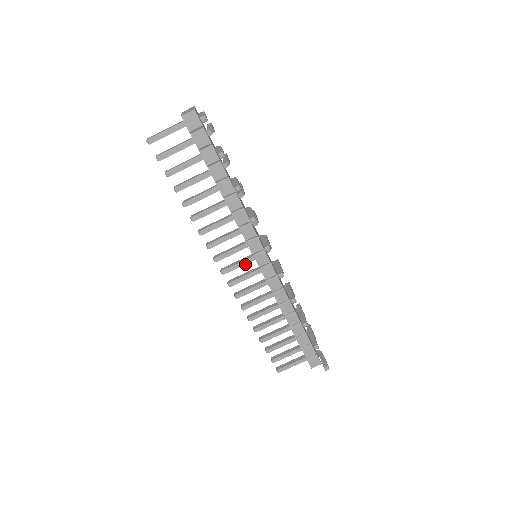
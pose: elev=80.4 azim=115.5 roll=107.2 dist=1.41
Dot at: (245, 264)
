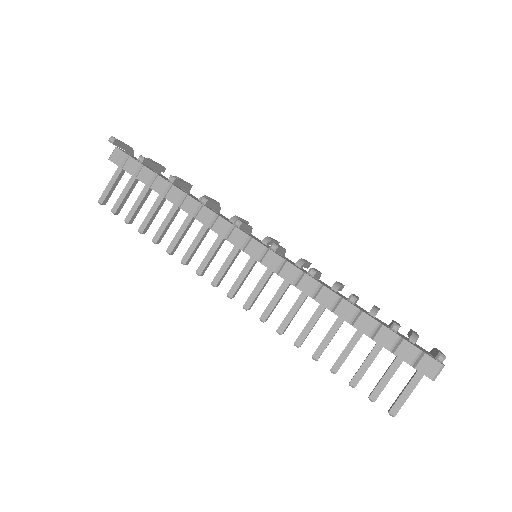
Dot at: (248, 272)
